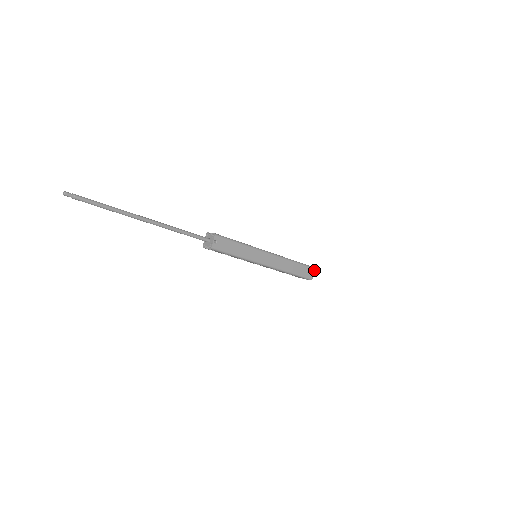
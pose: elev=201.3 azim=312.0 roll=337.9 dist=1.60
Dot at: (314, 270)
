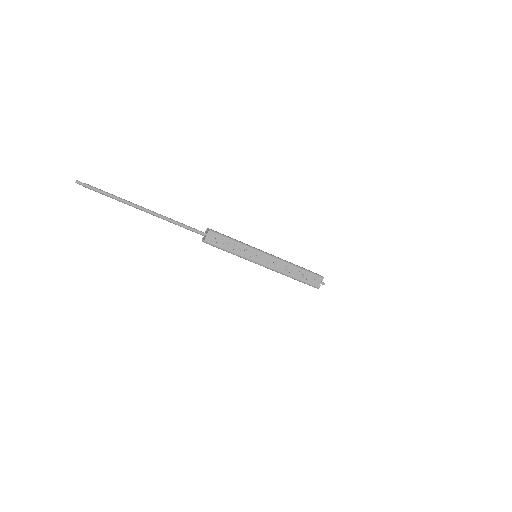
Dot at: occluded
